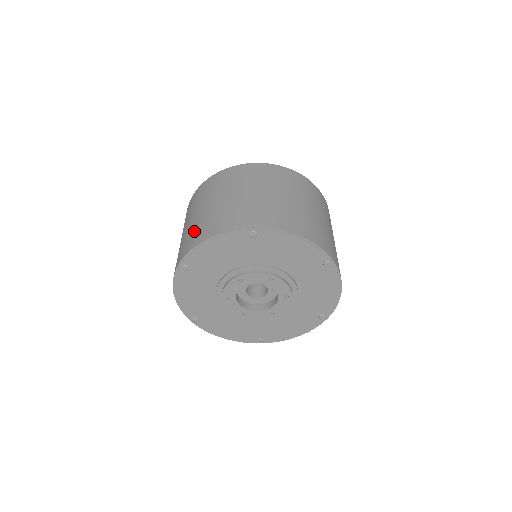
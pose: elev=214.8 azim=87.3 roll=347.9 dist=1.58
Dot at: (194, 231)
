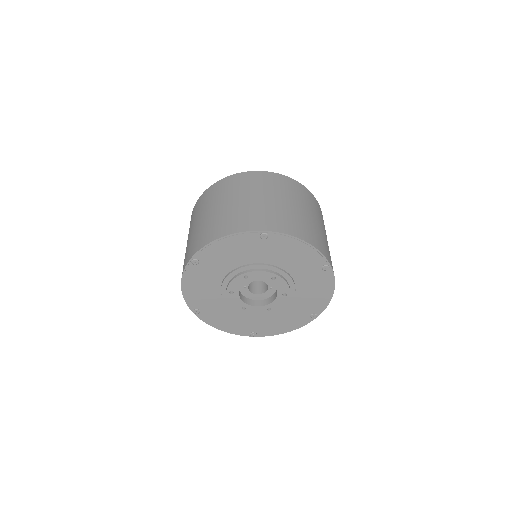
Dot at: (207, 229)
